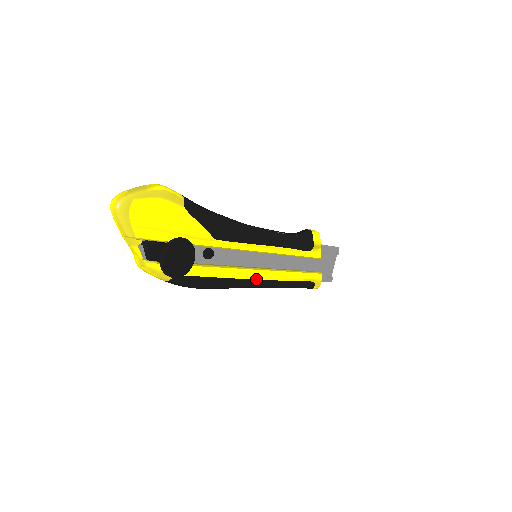
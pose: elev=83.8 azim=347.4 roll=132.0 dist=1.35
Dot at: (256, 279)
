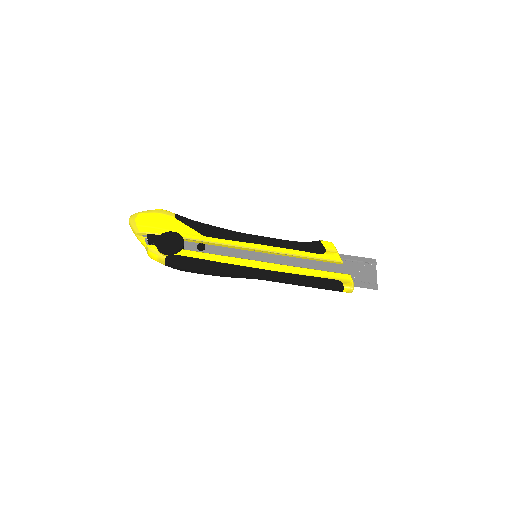
Dot at: (254, 268)
